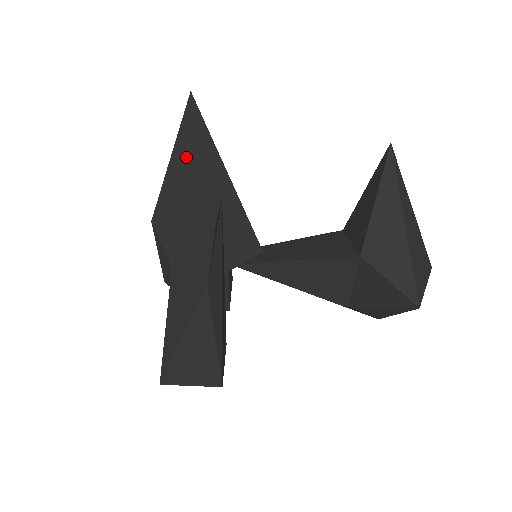
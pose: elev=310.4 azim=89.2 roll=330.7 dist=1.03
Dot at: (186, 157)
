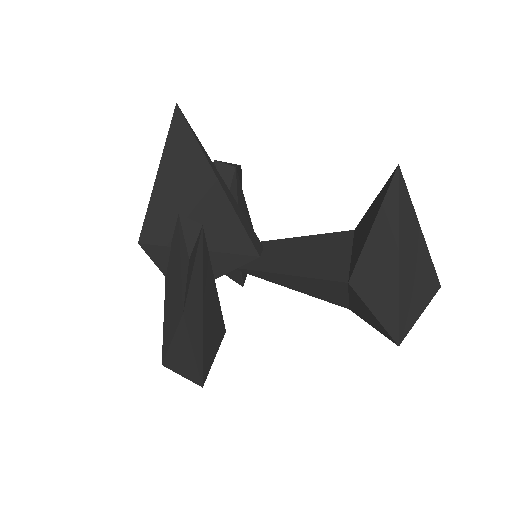
Dot at: (173, 175)
